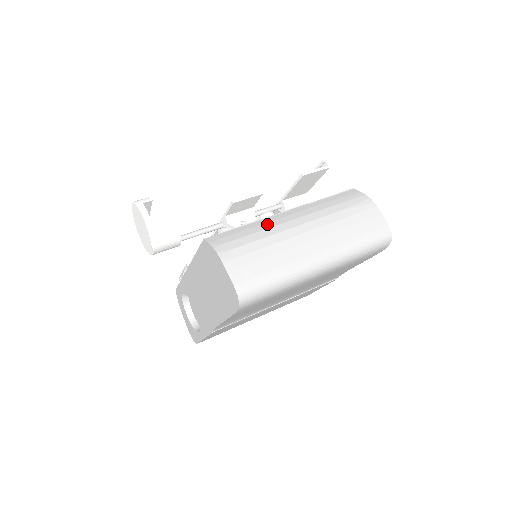
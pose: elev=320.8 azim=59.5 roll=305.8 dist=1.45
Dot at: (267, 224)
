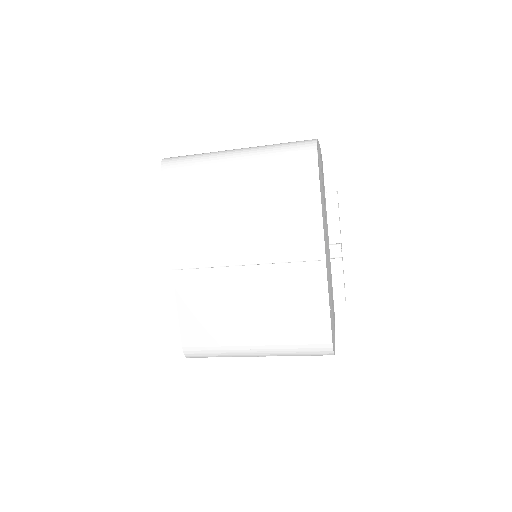
Dot at: occluded
